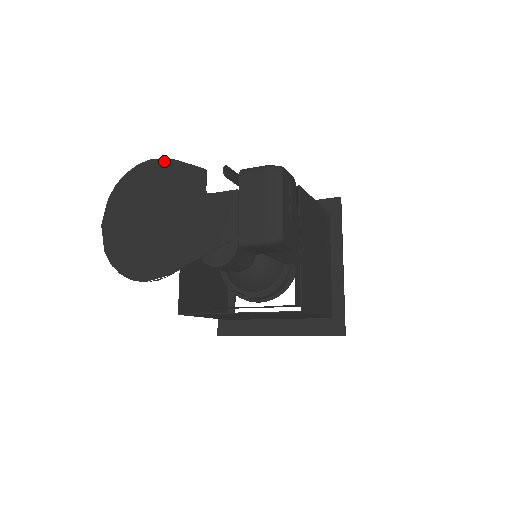
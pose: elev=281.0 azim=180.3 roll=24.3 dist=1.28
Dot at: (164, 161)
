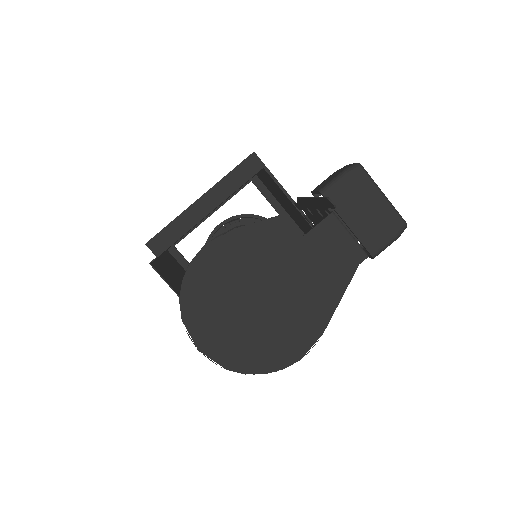
Dot at: (223, 238)
